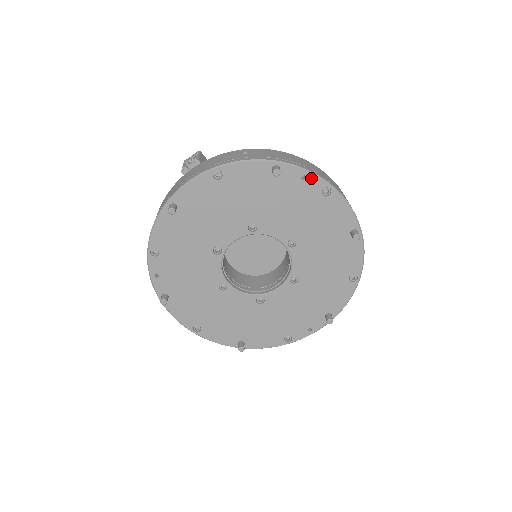
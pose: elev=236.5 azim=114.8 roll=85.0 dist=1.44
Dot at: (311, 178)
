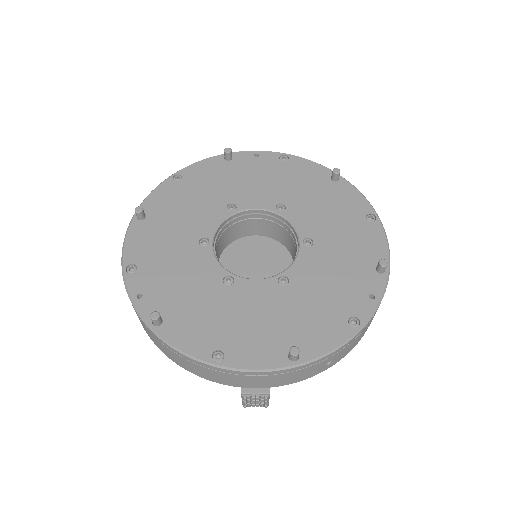
Dot at: (263, 154)
